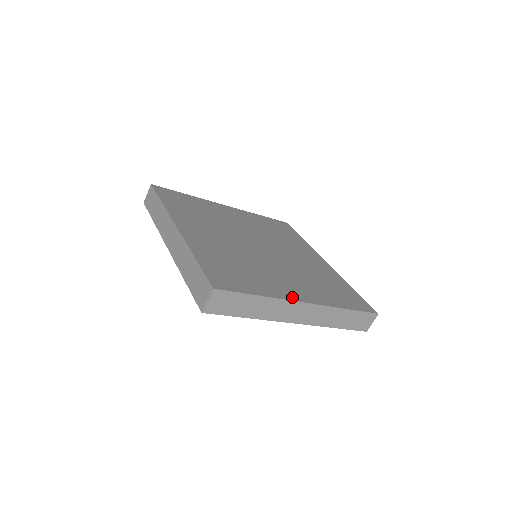
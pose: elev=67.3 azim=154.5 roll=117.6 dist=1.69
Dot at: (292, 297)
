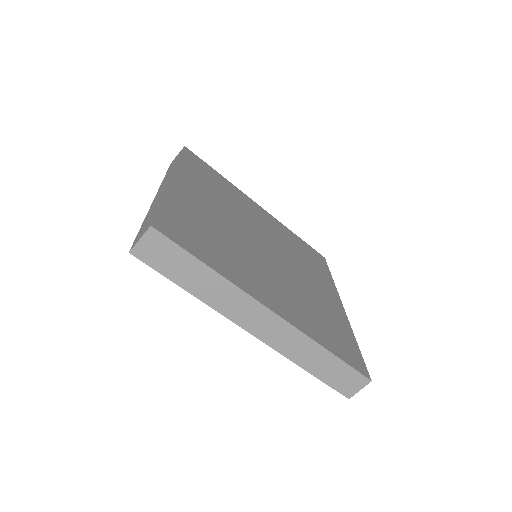
Dot at: (256, 295)
